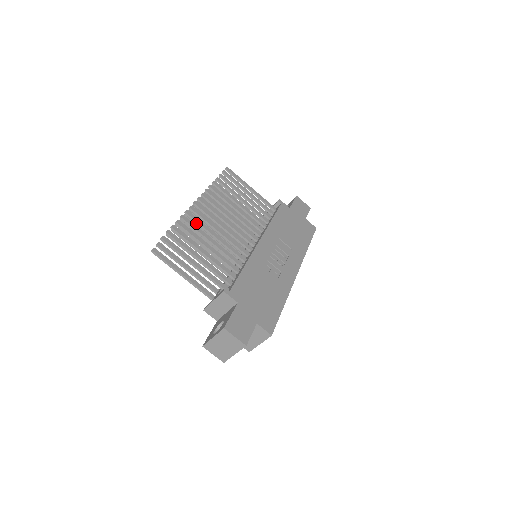
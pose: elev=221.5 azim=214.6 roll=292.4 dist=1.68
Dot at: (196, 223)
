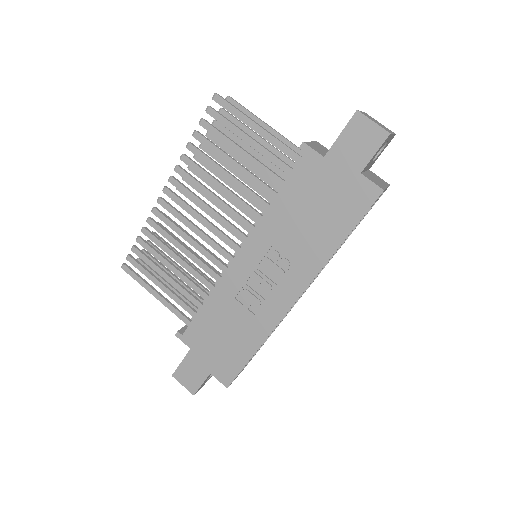
Dot at: (161, 233)
